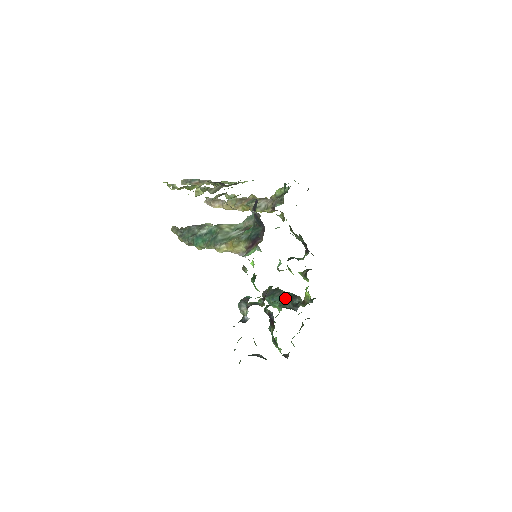
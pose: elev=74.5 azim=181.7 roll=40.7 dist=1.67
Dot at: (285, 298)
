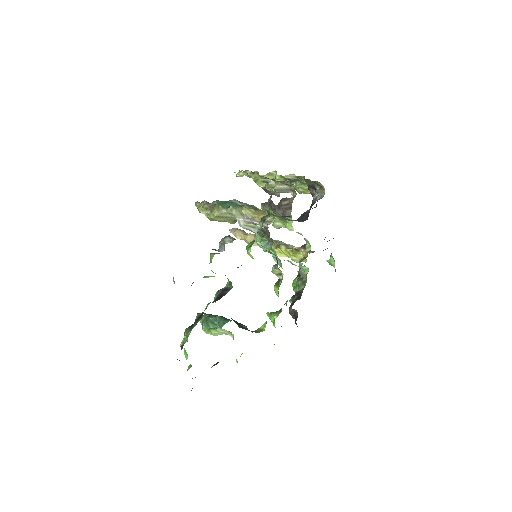
Dot at: occluded
